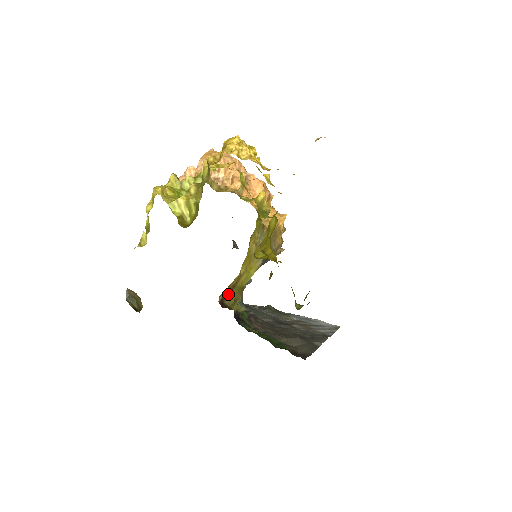
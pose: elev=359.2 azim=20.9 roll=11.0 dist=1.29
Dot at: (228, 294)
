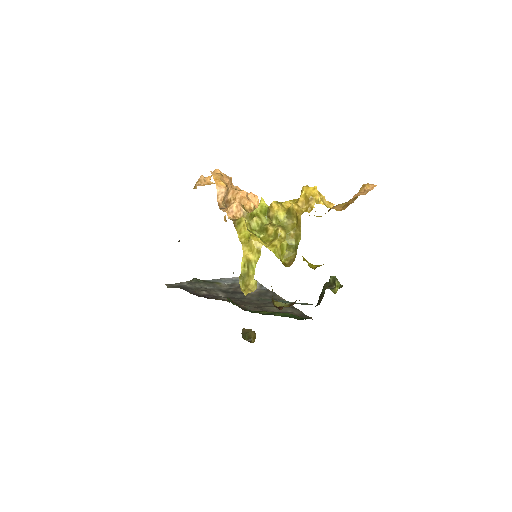
Dot at: occluded
